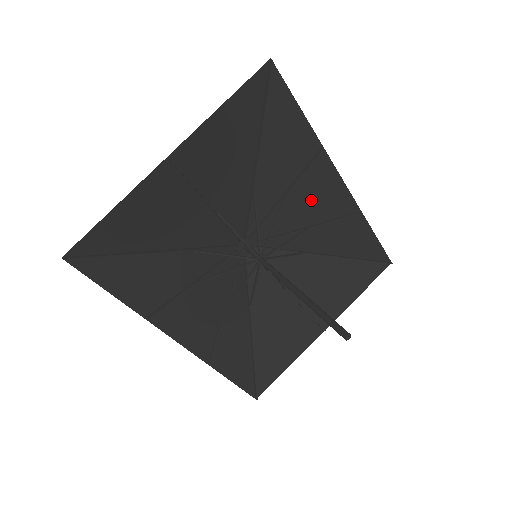
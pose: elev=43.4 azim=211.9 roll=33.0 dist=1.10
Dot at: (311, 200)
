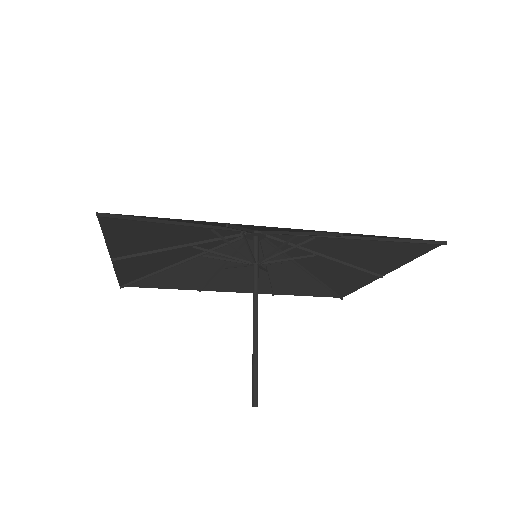
Dot at: occluded
